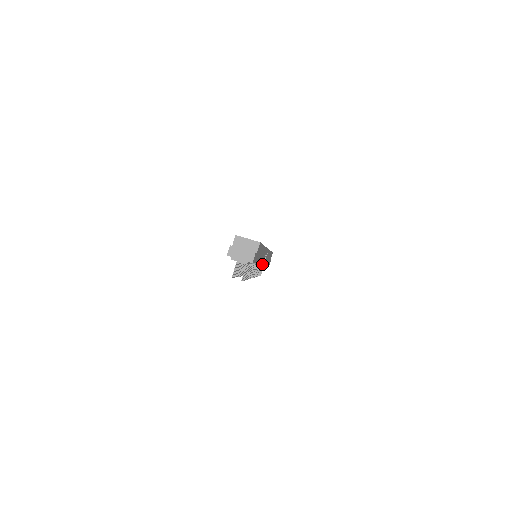
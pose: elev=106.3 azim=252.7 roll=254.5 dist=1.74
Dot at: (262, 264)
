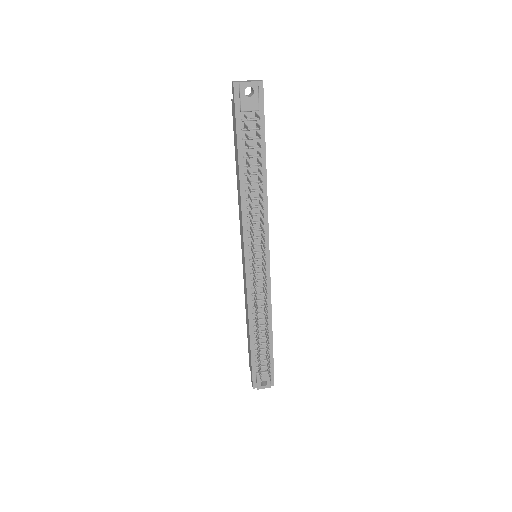
Dot at: (266, 306)
